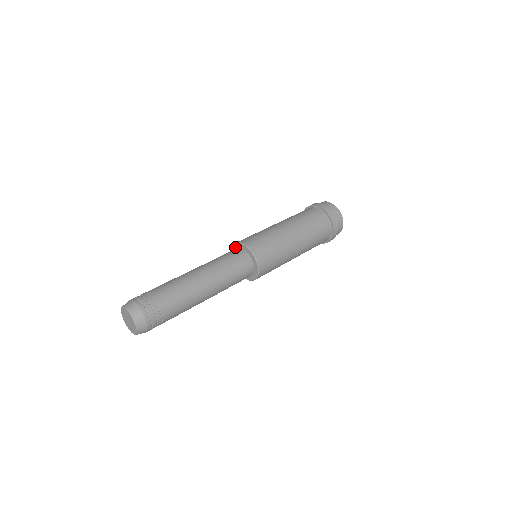
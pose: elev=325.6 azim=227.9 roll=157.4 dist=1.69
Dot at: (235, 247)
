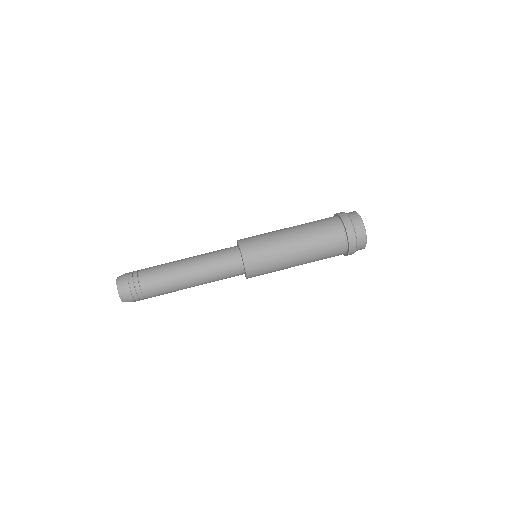
Dot at: (237, 243)
